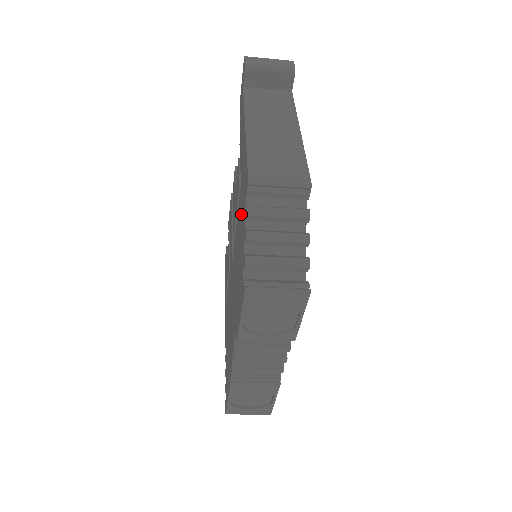
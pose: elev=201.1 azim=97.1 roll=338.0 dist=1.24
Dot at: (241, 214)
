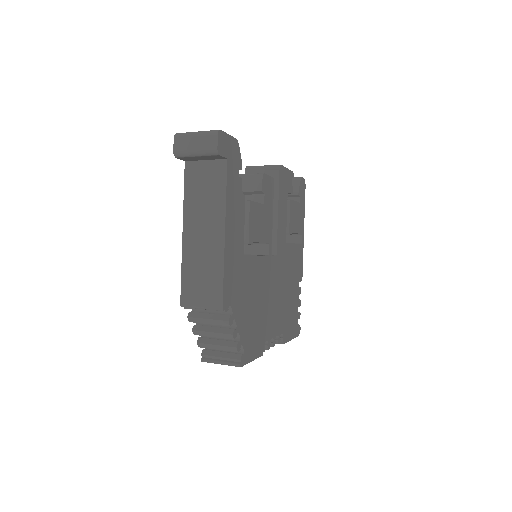
Dot at: occluded
